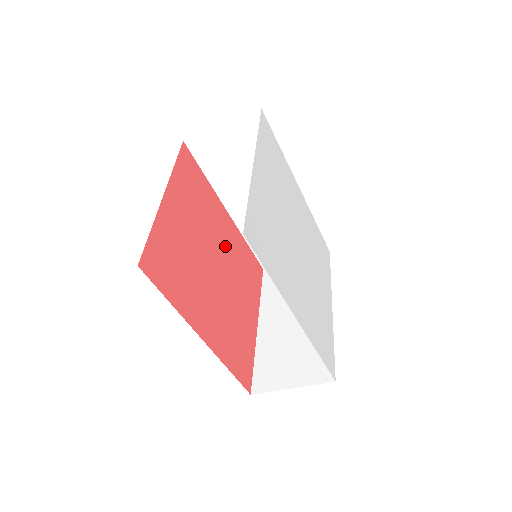
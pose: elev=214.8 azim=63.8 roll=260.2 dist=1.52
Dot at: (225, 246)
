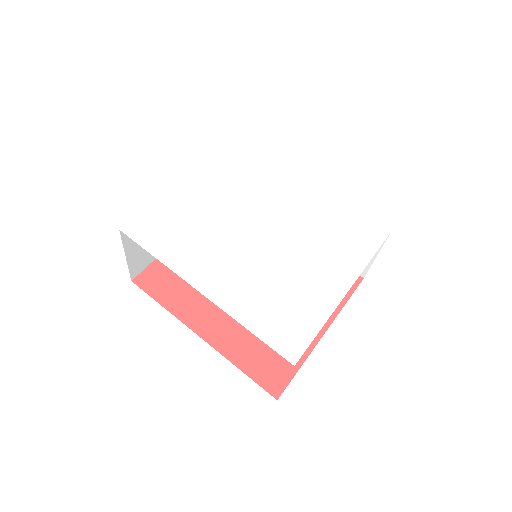
Dot at: occluded
